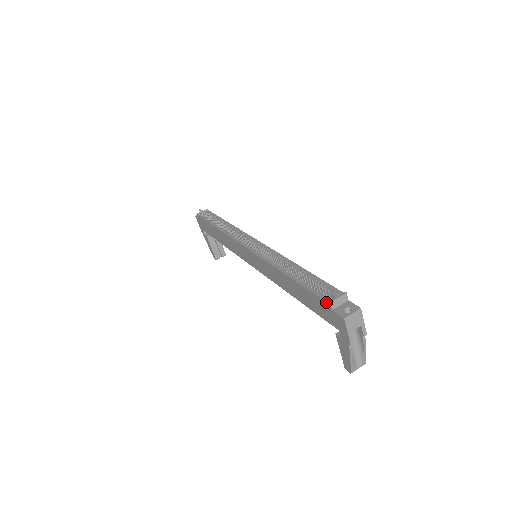
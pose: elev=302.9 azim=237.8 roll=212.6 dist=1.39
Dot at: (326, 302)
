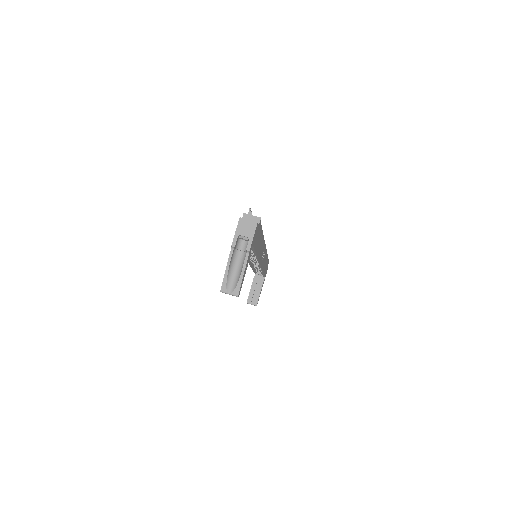
Dot at: (243, 217)
